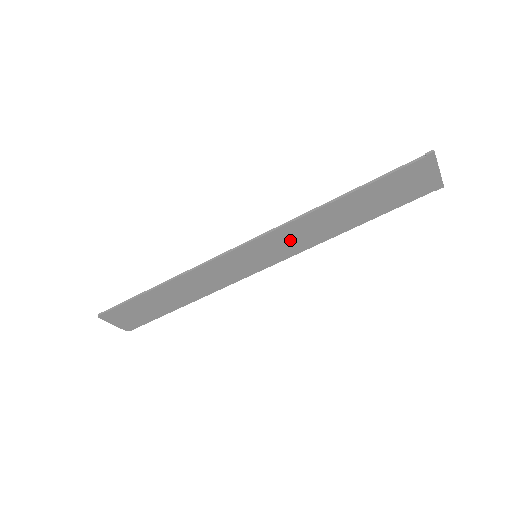
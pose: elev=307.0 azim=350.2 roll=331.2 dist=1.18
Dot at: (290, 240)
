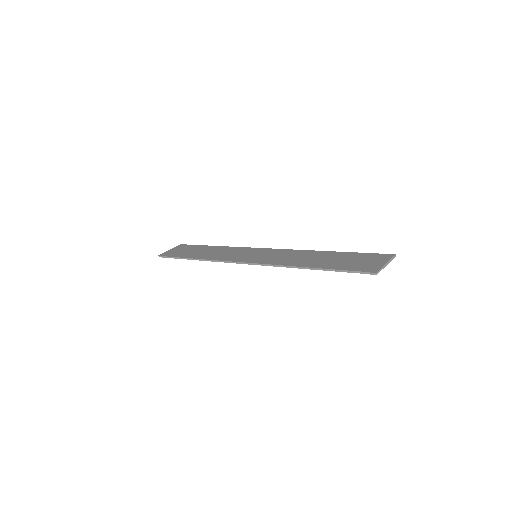
Dot at: (278, 258)
